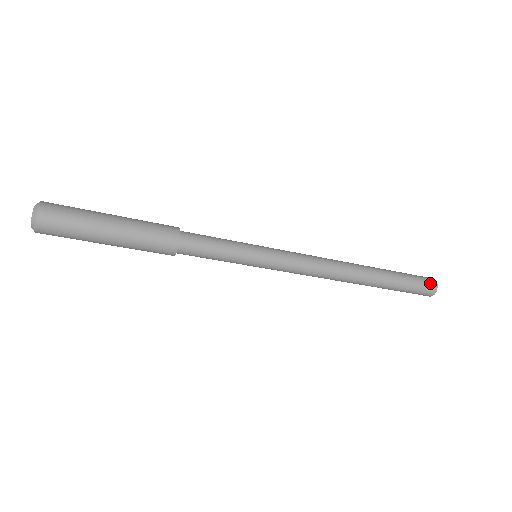
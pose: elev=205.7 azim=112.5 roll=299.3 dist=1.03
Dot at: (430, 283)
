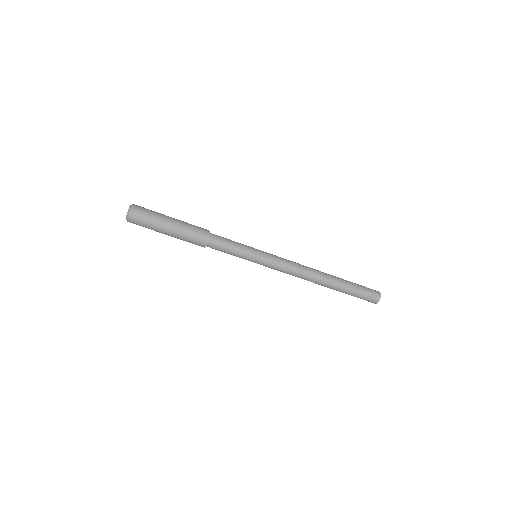
Dot at: (375, 292)
